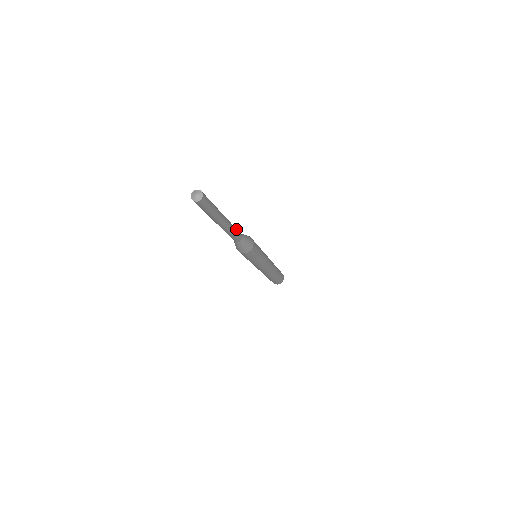
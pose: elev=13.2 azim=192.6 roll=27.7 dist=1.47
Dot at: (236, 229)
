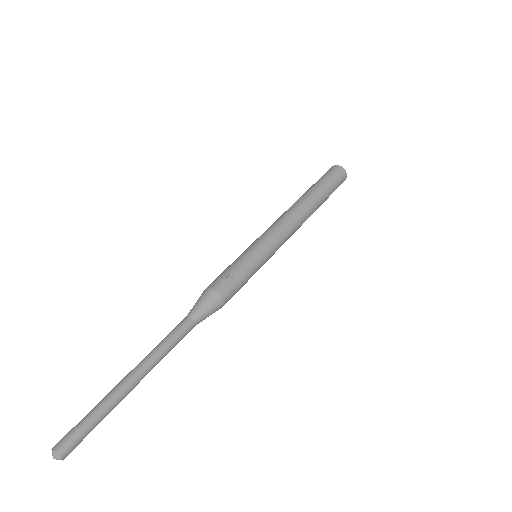
Dot at: occluded
